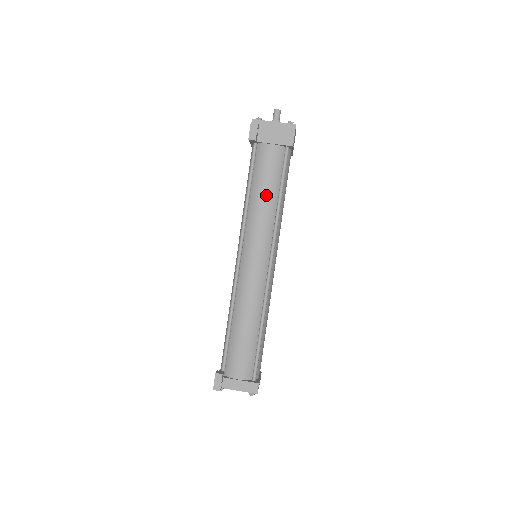
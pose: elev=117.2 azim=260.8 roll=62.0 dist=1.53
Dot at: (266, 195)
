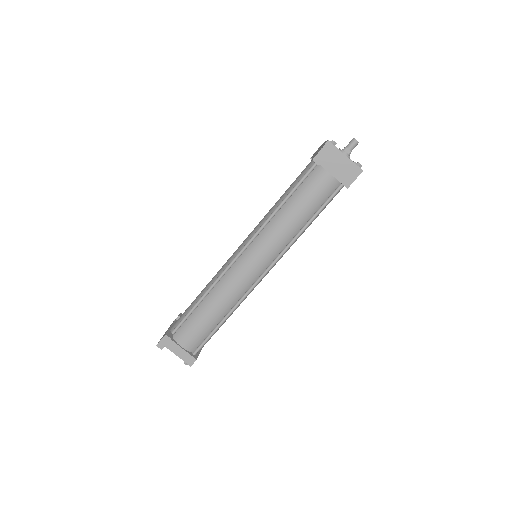
Dot at: (297, 216)
